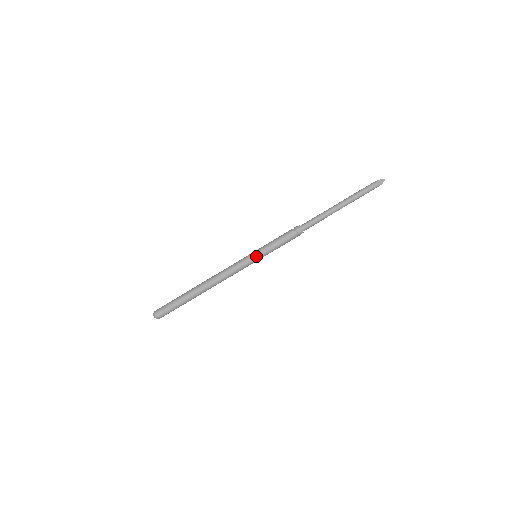
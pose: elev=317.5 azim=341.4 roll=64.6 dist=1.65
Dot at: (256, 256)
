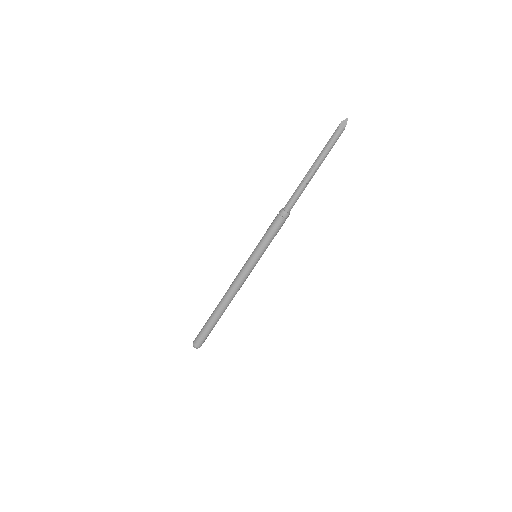
Dot at: (253, 255)
